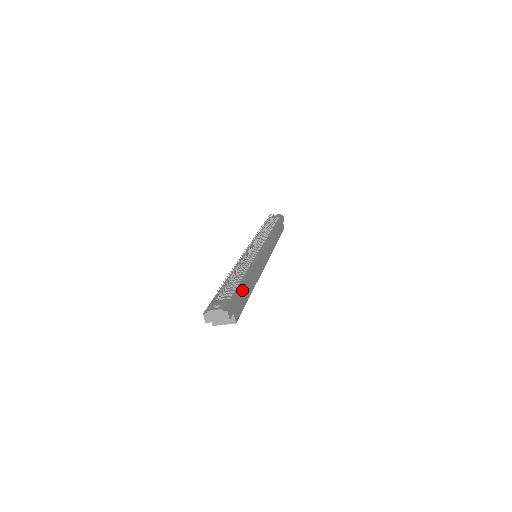
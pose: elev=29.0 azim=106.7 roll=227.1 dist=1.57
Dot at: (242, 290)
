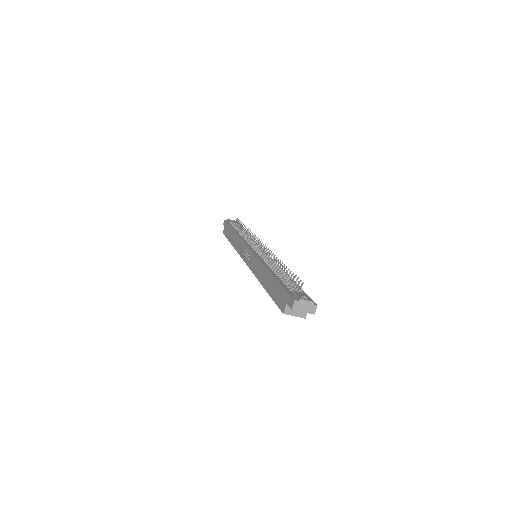
Dot at: occluded
